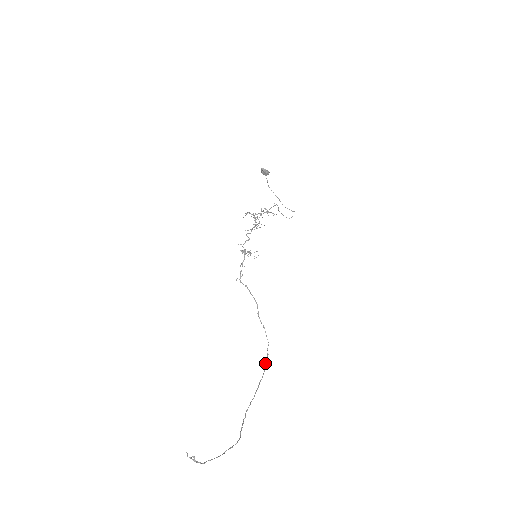
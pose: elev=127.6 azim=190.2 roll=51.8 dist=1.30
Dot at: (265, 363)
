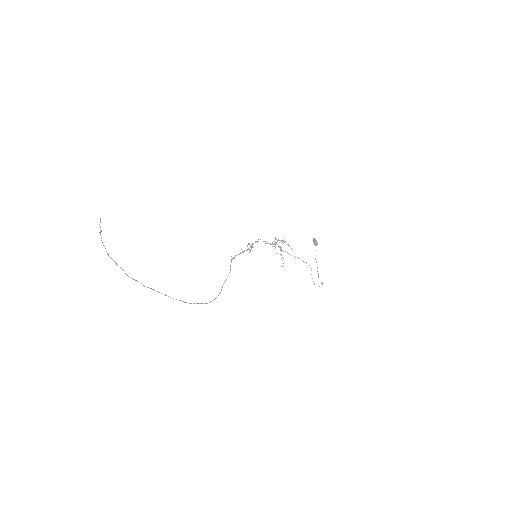
Dot at: (199, 303)
